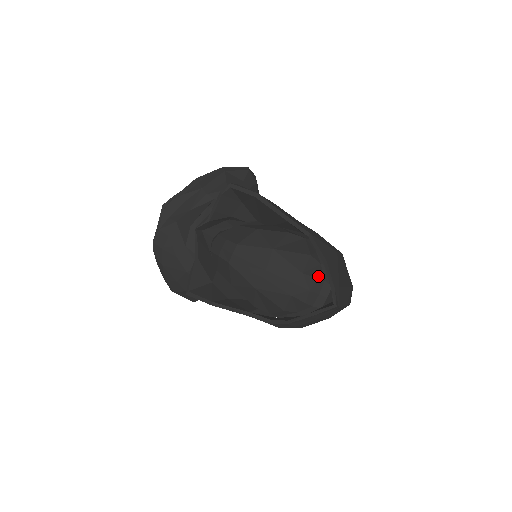
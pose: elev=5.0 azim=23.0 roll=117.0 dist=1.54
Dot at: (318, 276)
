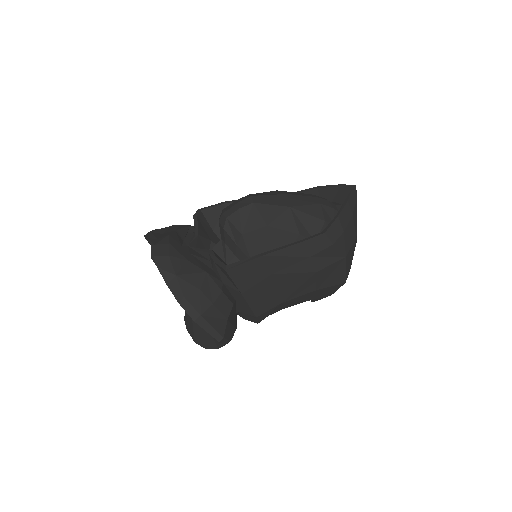
Dot at: occluded
